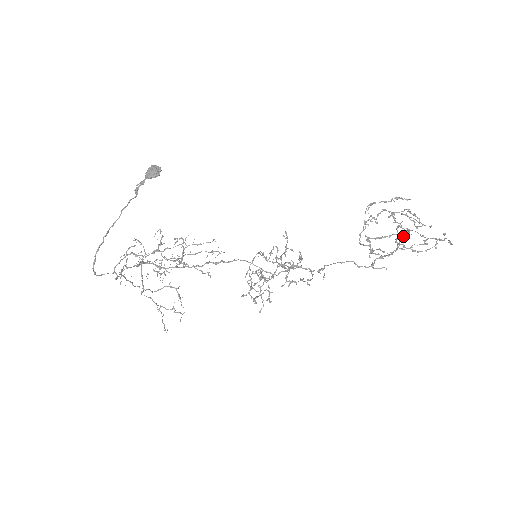
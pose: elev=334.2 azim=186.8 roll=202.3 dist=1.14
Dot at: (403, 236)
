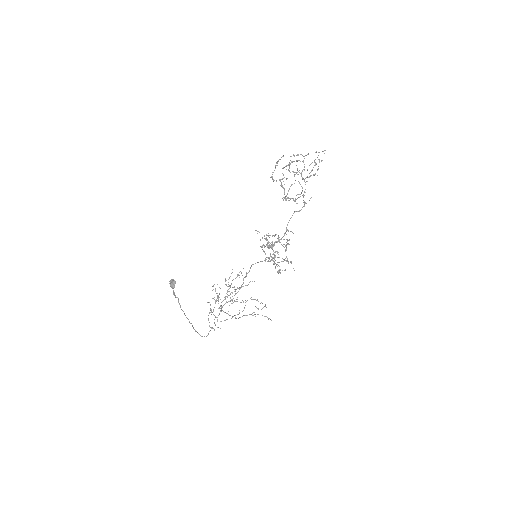
Dot at: (294, 183)
